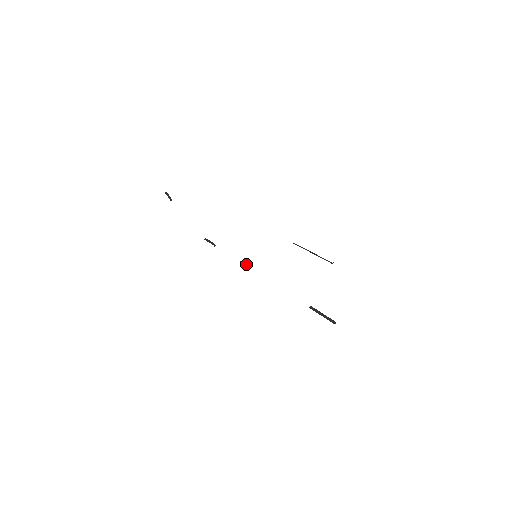
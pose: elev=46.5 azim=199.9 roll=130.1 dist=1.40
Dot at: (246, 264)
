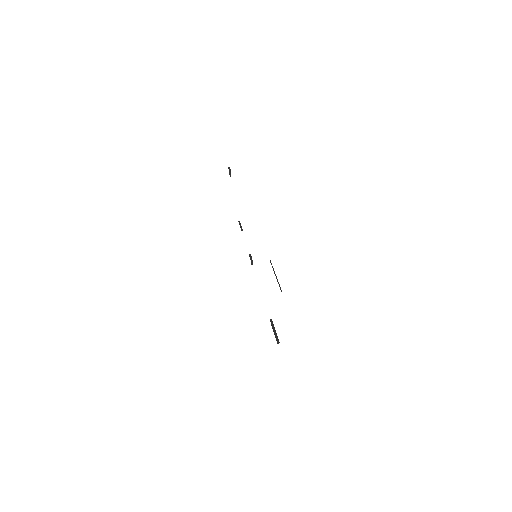
Dot at: occluded
